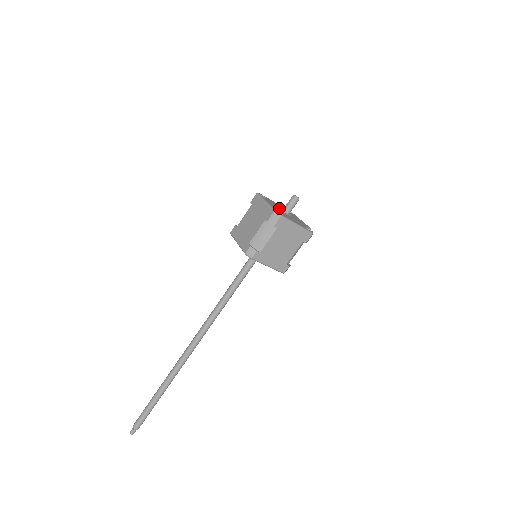
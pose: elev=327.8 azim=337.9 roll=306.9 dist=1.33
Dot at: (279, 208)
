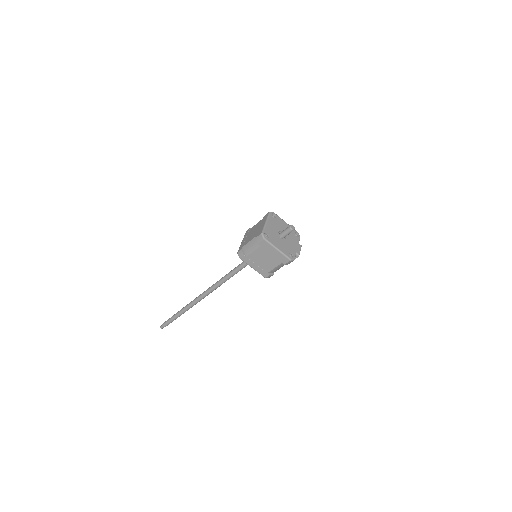
Dot at: (279, 230)
